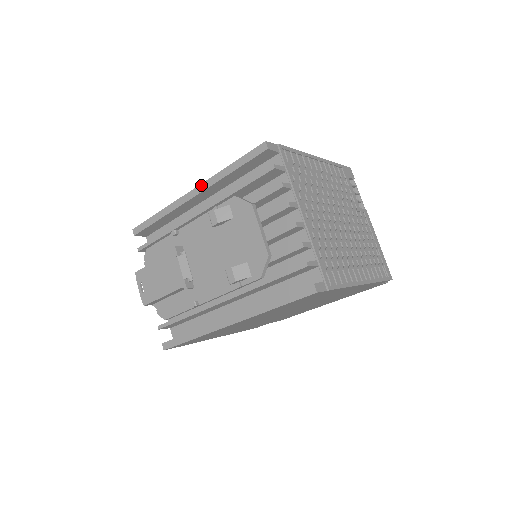
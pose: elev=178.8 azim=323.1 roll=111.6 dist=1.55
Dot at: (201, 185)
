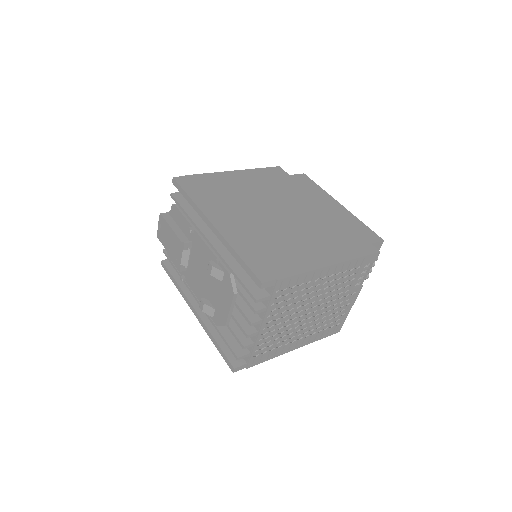
Dot at: (218, 233)
